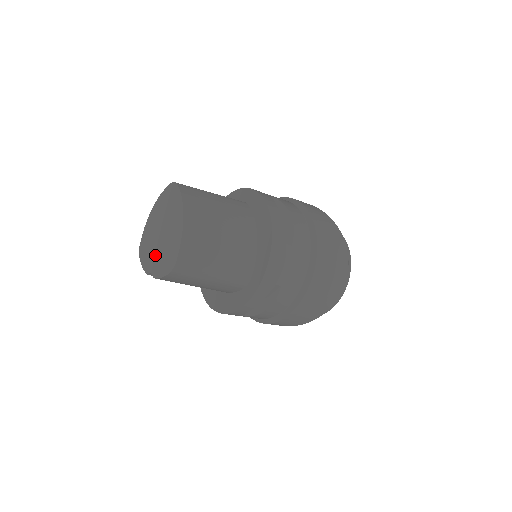
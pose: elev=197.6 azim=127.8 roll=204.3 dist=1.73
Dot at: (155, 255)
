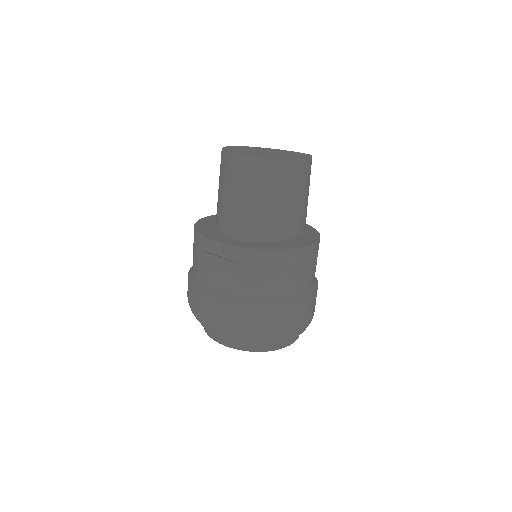
Dot at: (243, 150)
